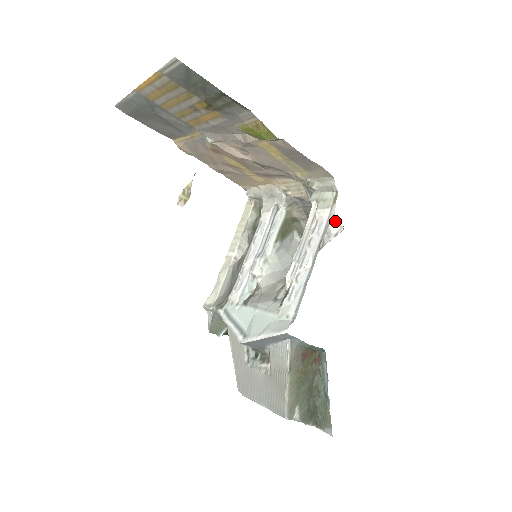
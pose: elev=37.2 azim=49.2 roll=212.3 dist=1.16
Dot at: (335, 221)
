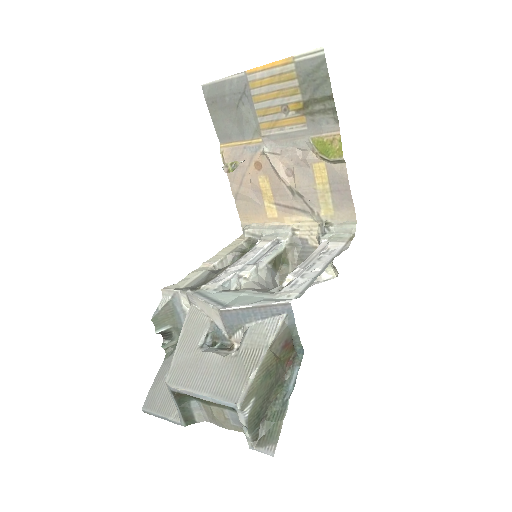
Dot at: (331, 268)
